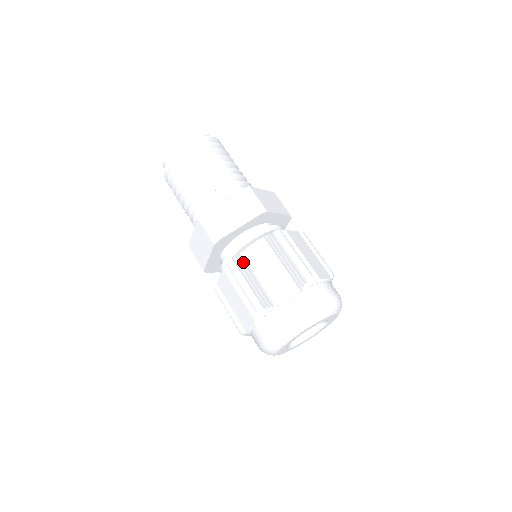
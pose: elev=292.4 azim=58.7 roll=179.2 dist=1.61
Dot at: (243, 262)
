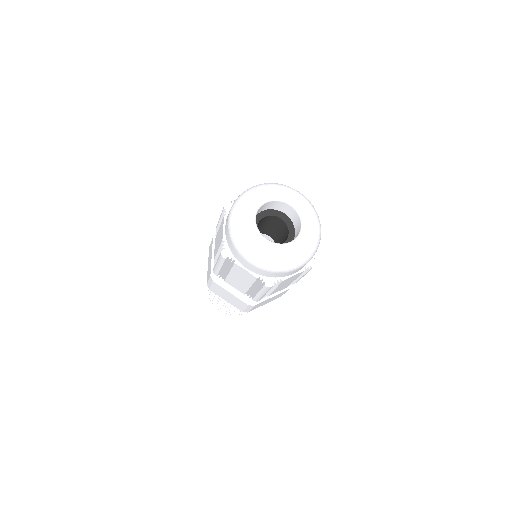
Dot at: occluded
